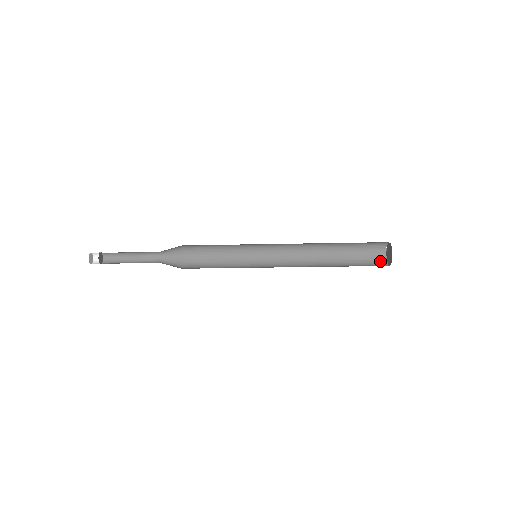
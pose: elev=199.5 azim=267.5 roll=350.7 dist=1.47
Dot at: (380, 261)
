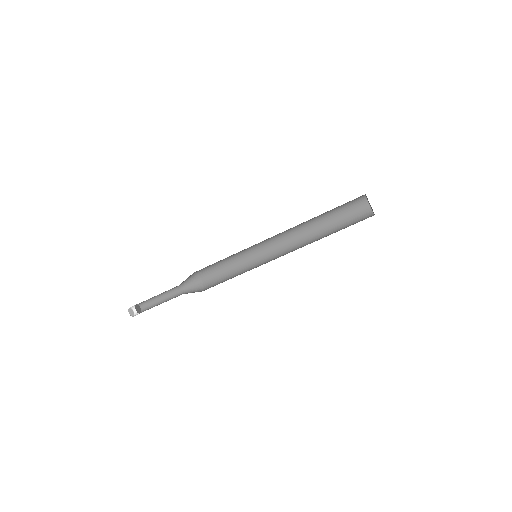
Dot at: (367, 216)
